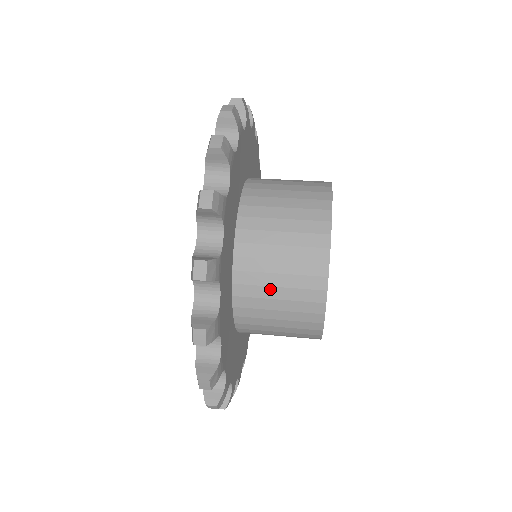
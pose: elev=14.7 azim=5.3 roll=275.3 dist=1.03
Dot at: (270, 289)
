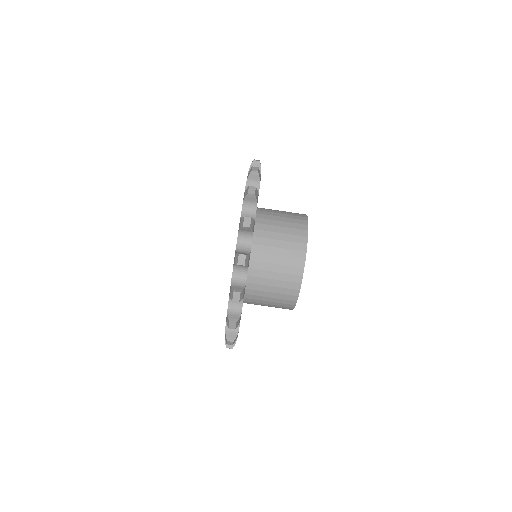
Dot at: (275, 241)
